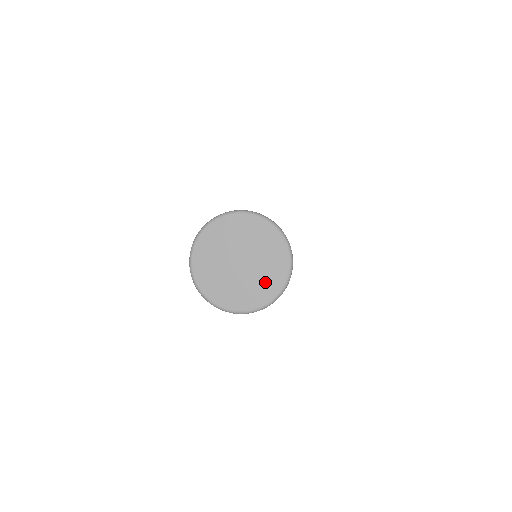
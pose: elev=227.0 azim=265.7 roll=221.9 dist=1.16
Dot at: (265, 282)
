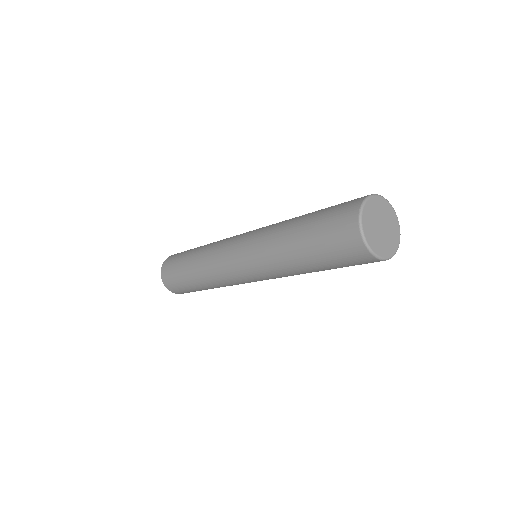
Dot at: (391, 243)
